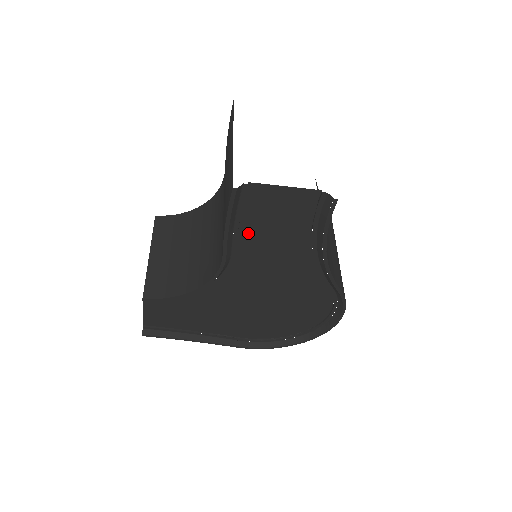
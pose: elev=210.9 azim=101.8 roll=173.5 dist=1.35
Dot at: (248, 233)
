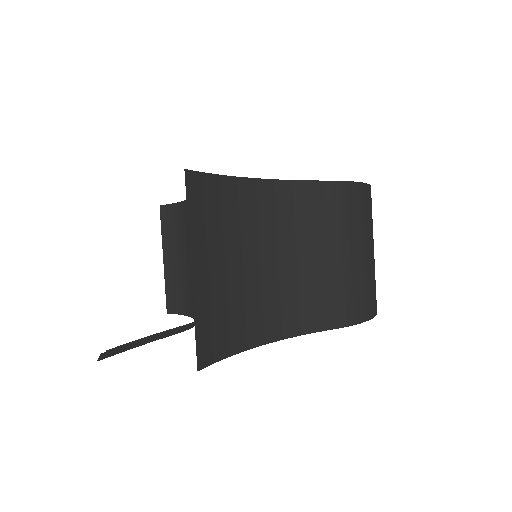
Dot at: occluded
